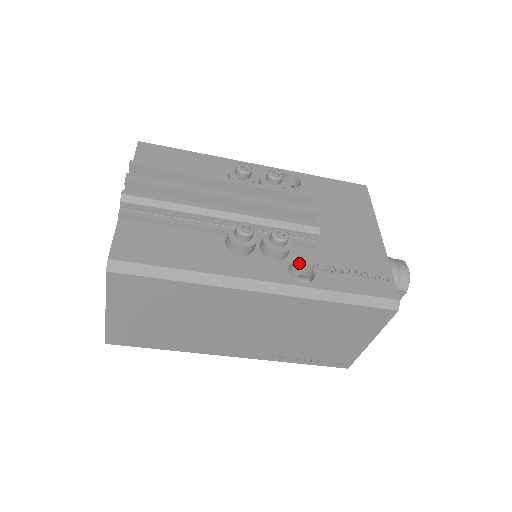
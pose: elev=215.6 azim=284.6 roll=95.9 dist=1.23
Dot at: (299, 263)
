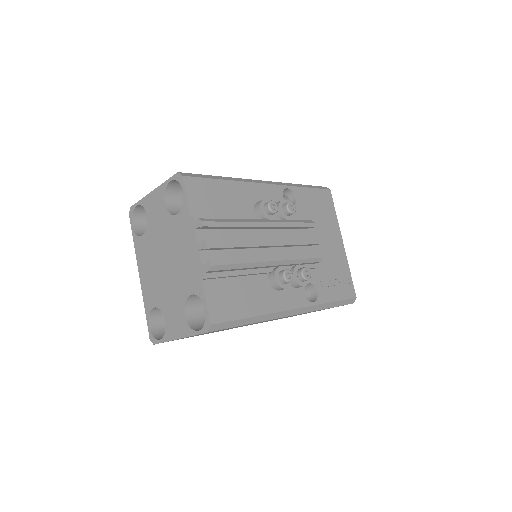
Dot at: (307, 284)
